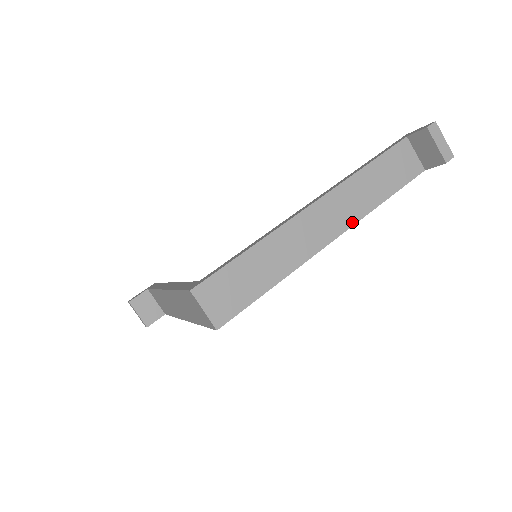
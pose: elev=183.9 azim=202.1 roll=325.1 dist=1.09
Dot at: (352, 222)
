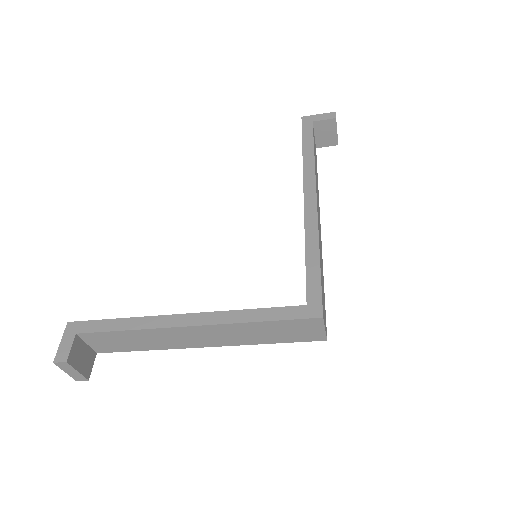
Dot at: (319, 207)
